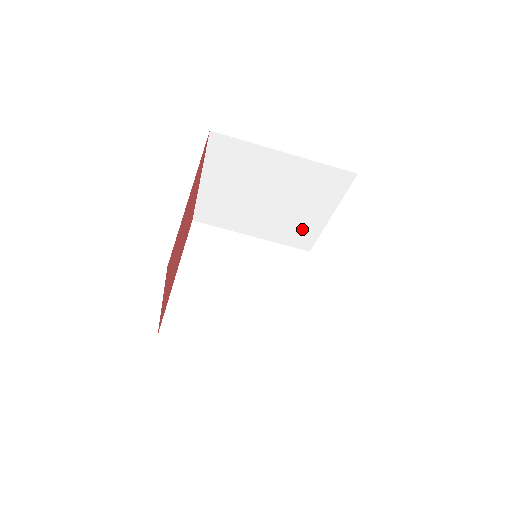
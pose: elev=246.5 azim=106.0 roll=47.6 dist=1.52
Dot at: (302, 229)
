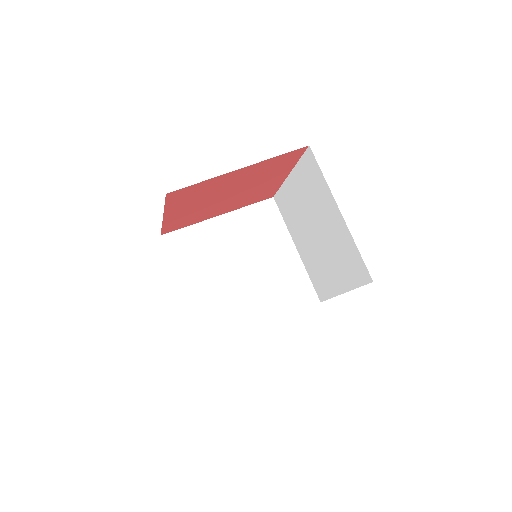
Dot at: (324, 280)
